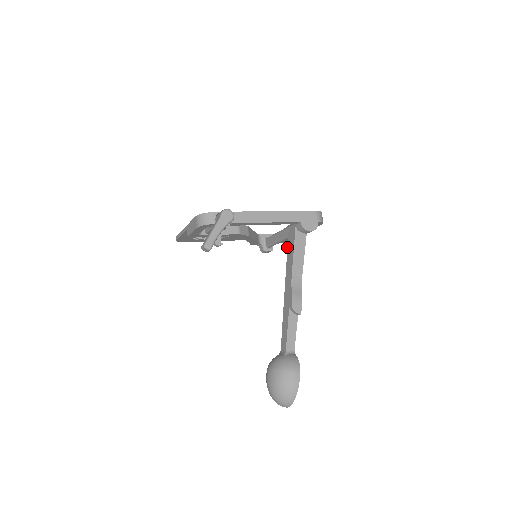
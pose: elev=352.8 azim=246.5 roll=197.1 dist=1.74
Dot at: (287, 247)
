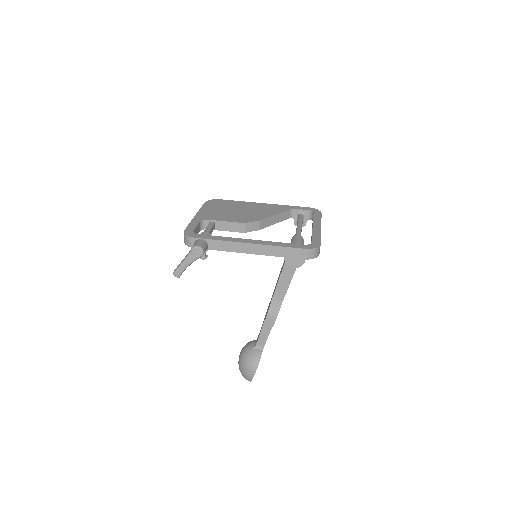
Dot at: (284, 260)
